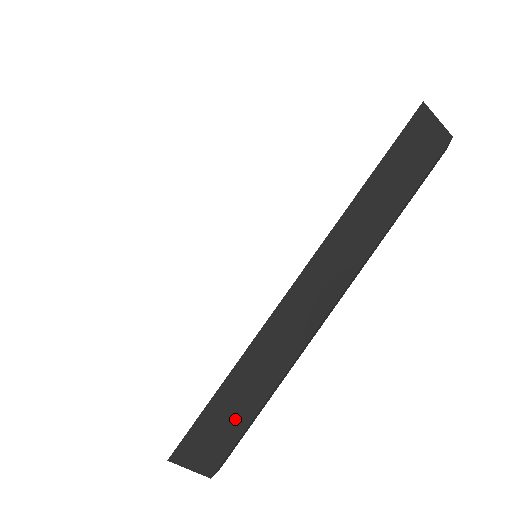
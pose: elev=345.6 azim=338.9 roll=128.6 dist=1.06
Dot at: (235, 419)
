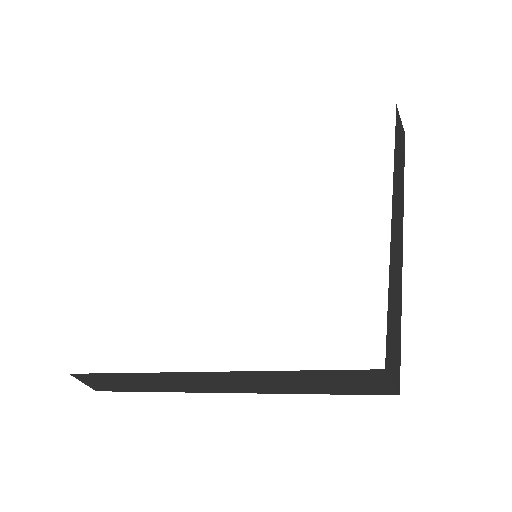
Dot at: (120, 386)
